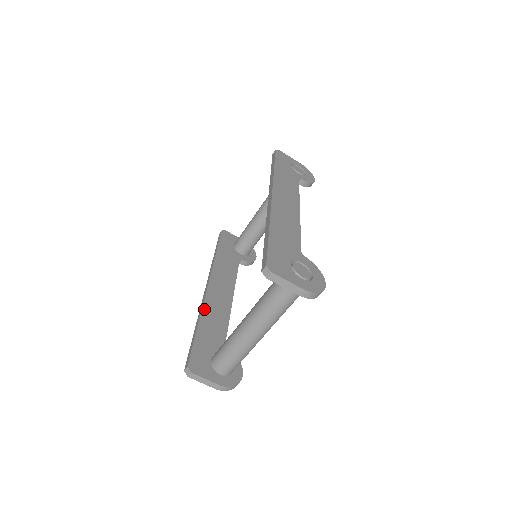
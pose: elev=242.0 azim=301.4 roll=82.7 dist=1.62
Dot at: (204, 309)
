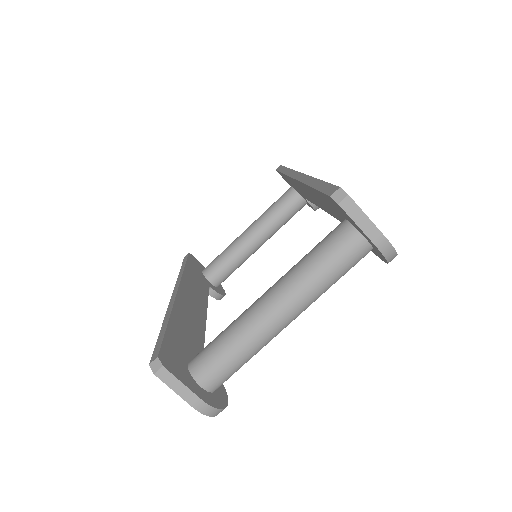
Dot at: (175, 307)
